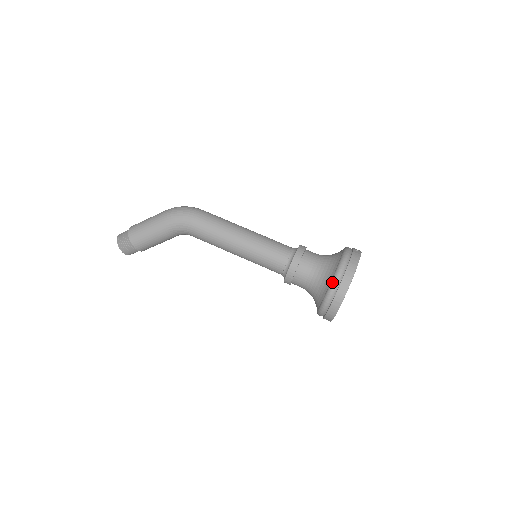
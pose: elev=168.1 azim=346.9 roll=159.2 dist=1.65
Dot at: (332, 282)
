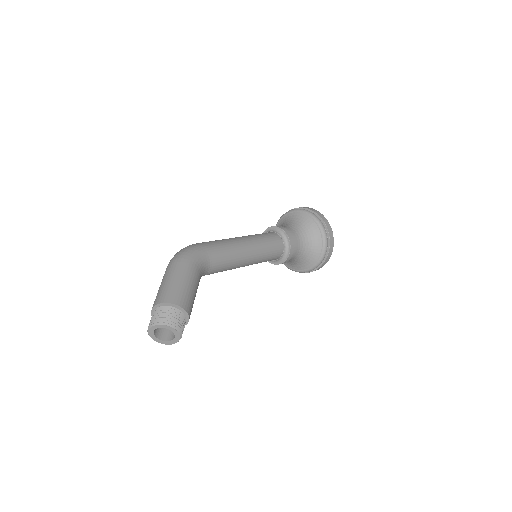
Dot at: (313, 216)
